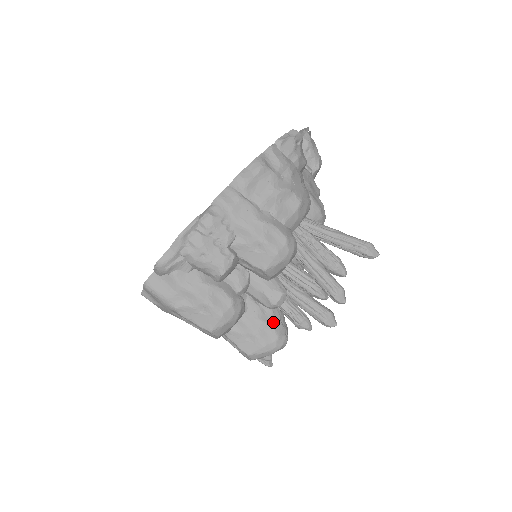
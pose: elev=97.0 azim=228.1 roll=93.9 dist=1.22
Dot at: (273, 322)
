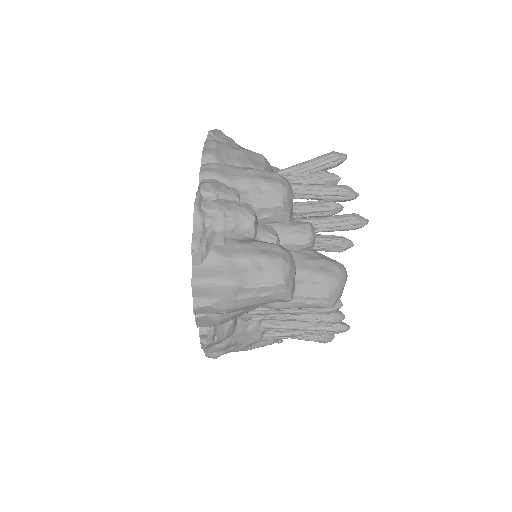
Dot at: (321, 258)
